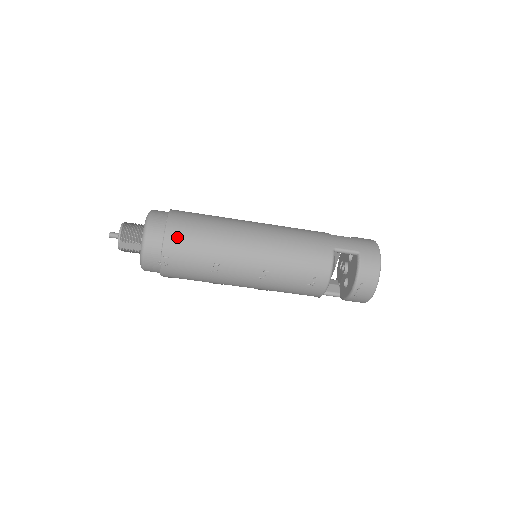
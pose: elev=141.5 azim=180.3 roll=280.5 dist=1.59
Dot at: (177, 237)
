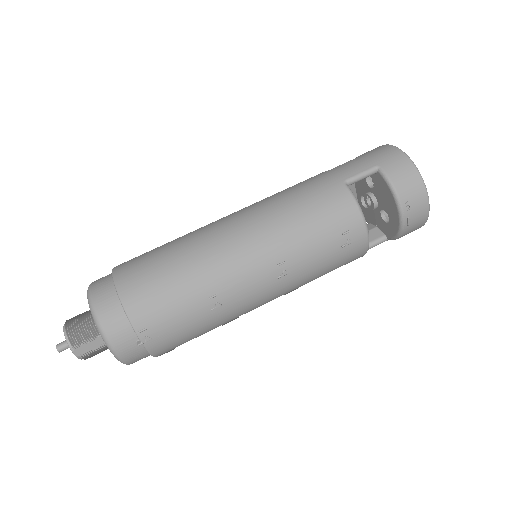
Dot at: (140, 295)
